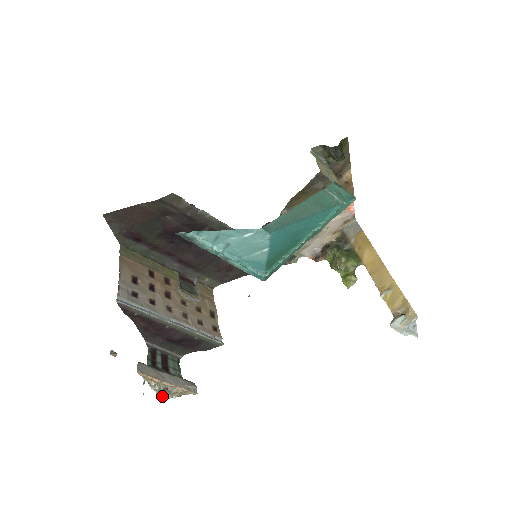
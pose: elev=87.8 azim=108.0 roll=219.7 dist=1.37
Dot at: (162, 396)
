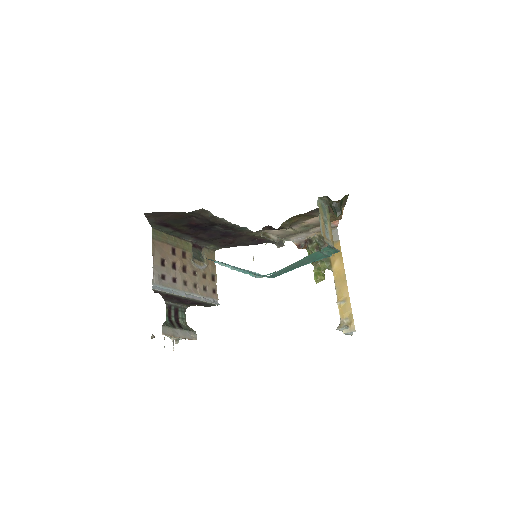
Dot at: occluded
